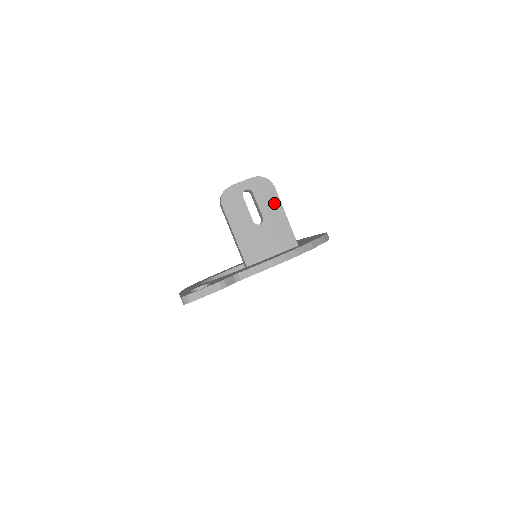
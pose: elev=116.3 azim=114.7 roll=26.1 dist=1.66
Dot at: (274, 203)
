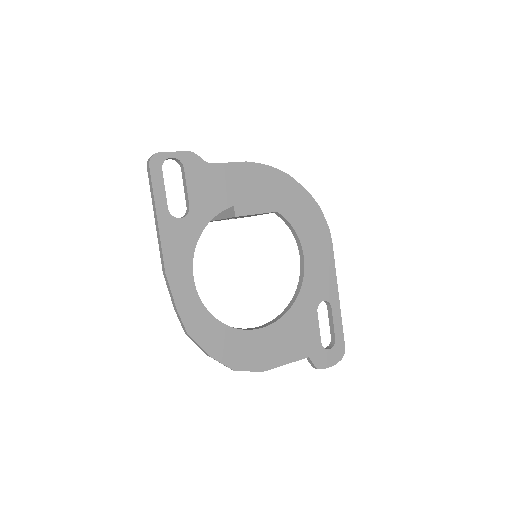
Dot at: occluded
